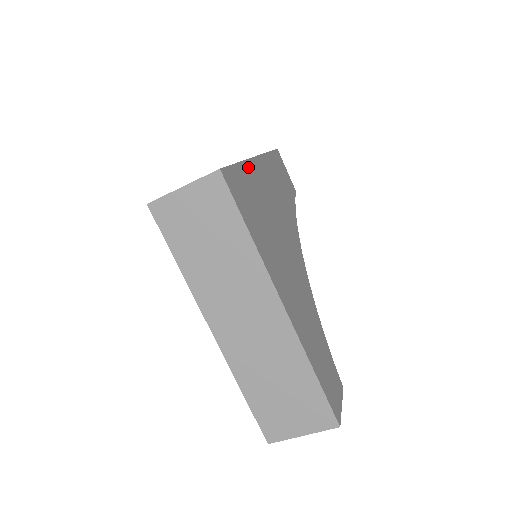
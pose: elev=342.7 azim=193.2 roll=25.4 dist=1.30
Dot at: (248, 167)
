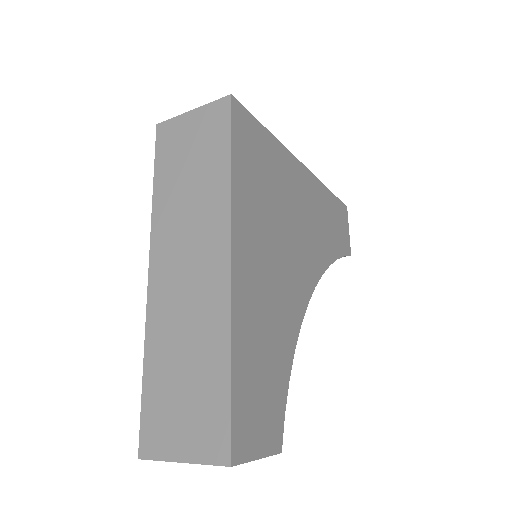
Dot at: (282, 151)
